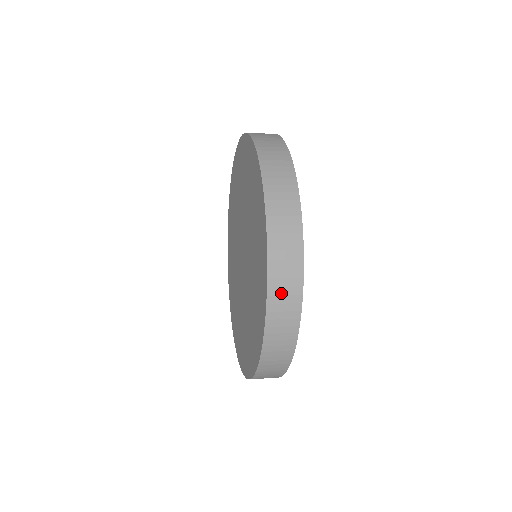
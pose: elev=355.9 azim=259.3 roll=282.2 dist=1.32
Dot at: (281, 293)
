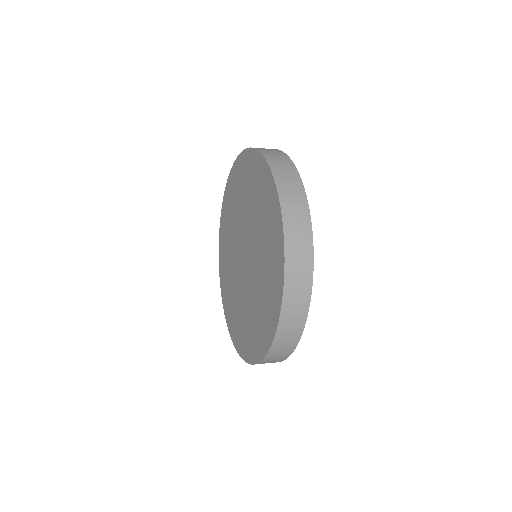
Dot at: (270, 361)
